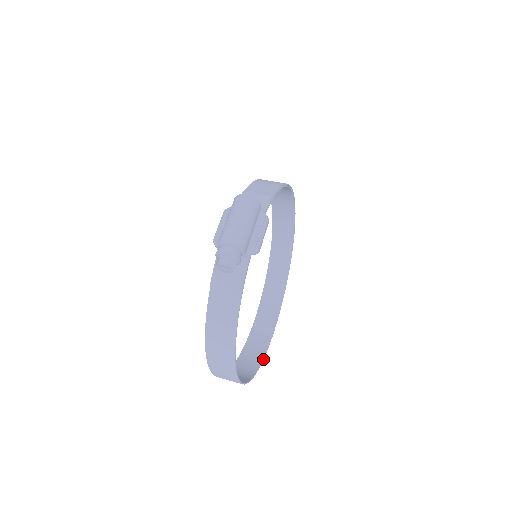
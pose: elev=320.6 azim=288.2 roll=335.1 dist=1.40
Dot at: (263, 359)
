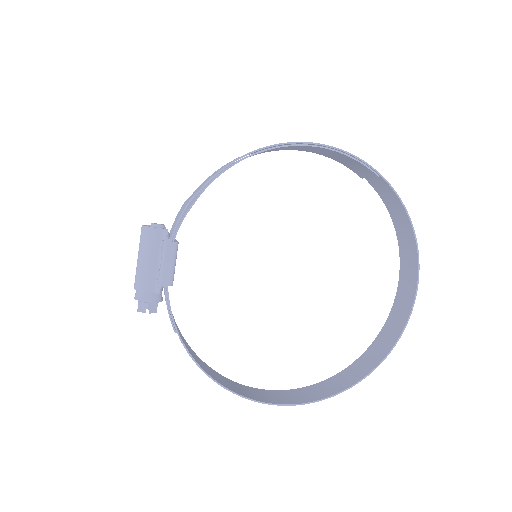
Dot at: (384, 359)
